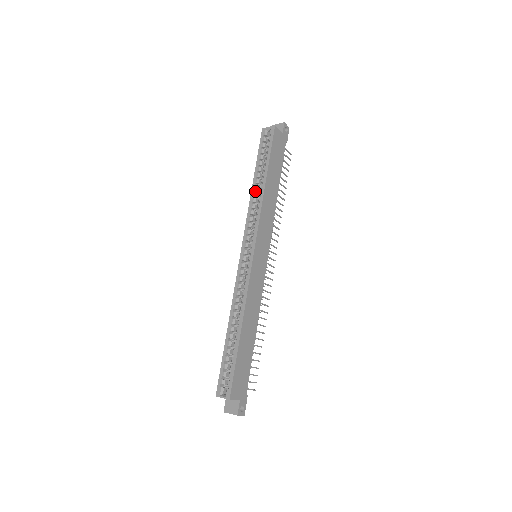
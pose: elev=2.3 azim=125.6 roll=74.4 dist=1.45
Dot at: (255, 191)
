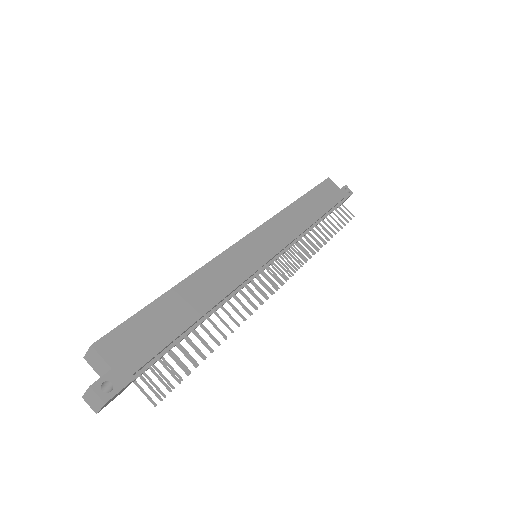
Dot at: occluded
